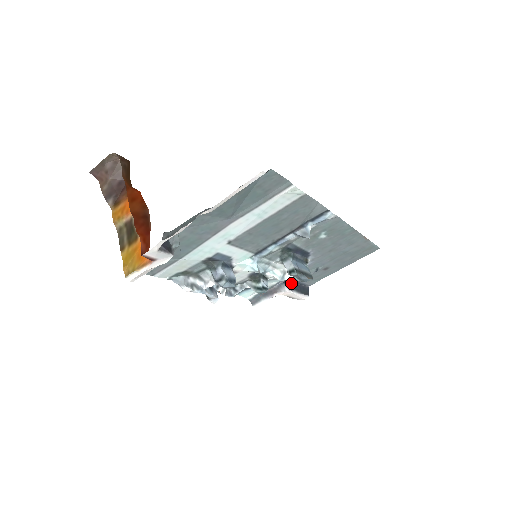
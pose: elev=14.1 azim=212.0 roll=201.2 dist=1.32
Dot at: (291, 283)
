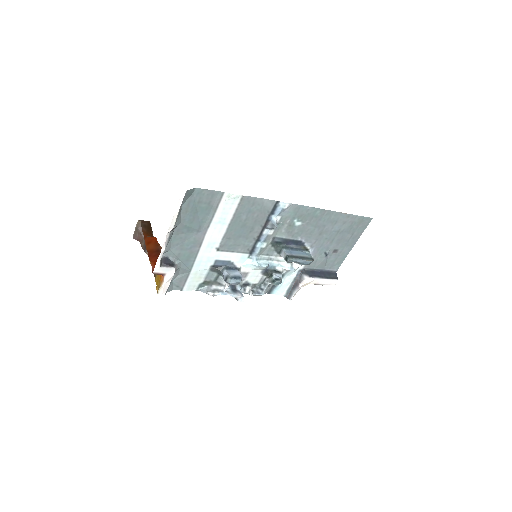
Dot at: (311, 272)
